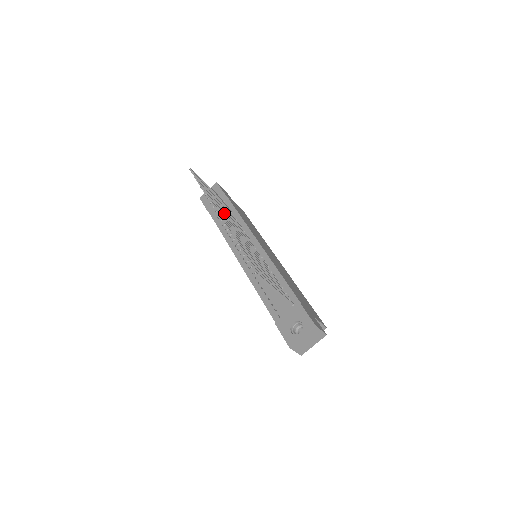
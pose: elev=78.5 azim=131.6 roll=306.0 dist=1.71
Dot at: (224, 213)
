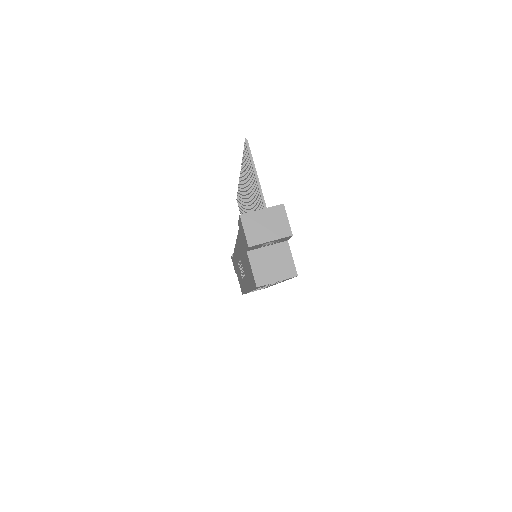
Dot at: occluded
